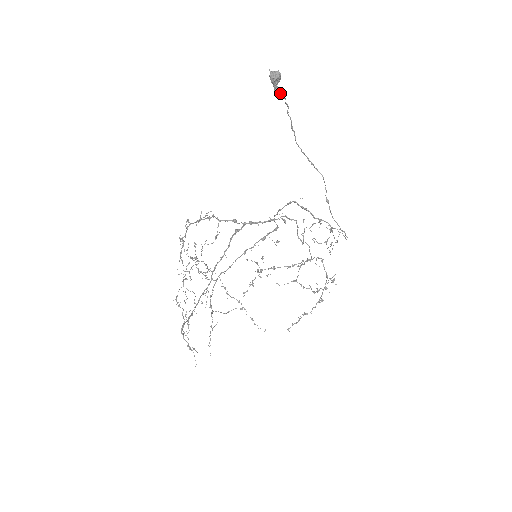
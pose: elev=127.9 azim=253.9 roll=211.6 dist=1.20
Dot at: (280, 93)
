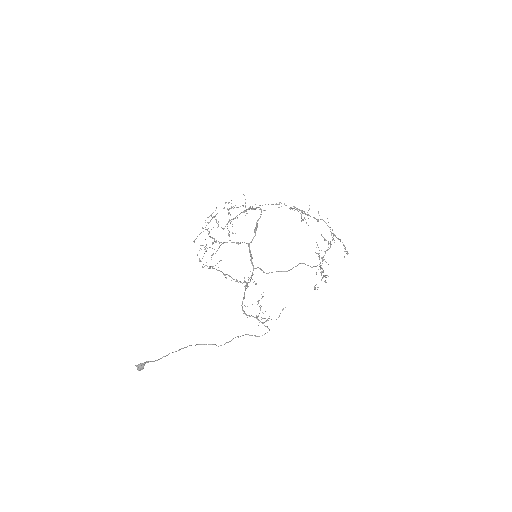
Dot at: (152, 361)
